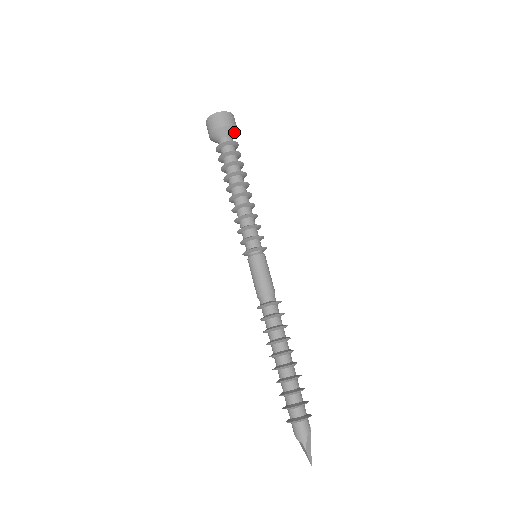
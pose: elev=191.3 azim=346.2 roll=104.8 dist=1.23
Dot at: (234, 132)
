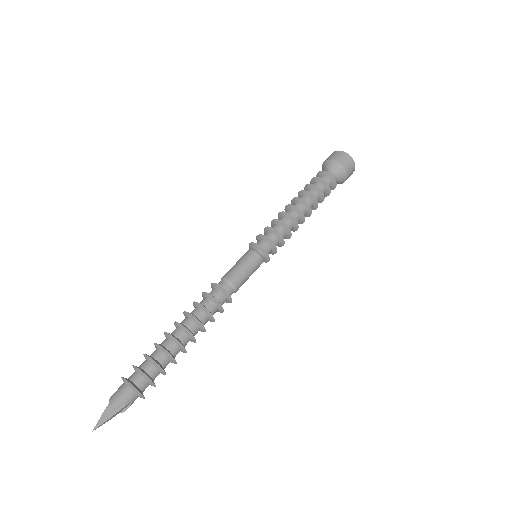
Dot at: (342, 176)
